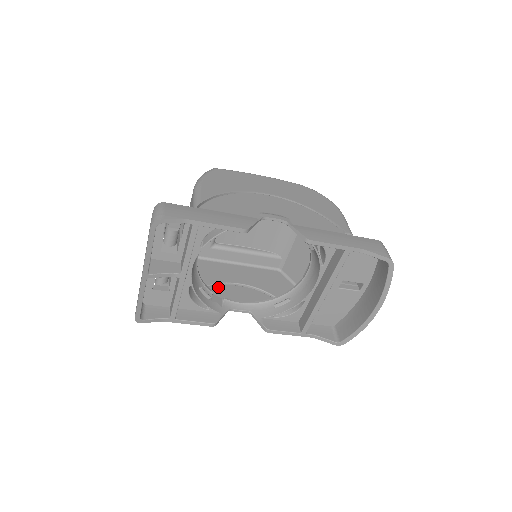
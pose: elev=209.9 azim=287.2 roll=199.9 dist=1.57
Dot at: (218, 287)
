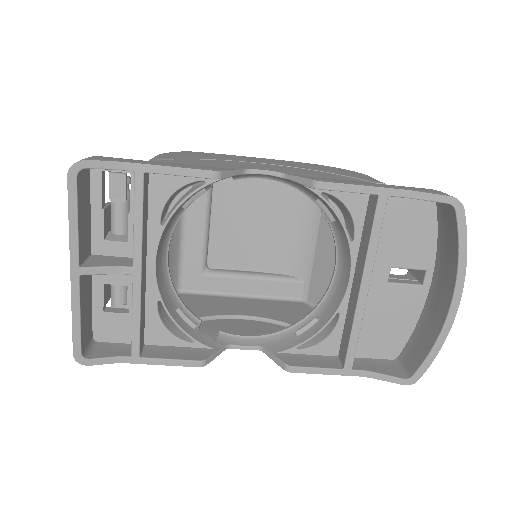
Dot at: (213, 322)
